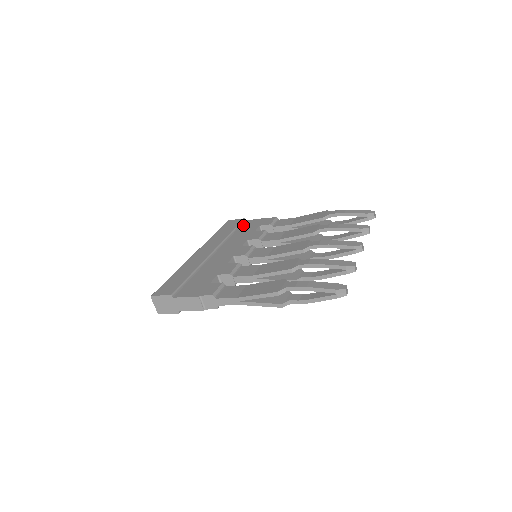
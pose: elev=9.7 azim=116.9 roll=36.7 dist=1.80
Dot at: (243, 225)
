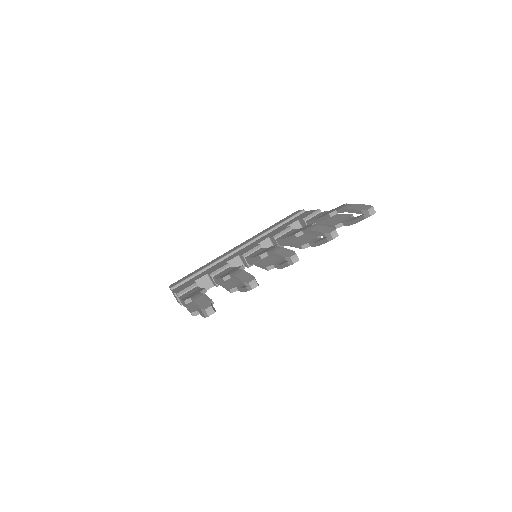
Dot at: occluded
